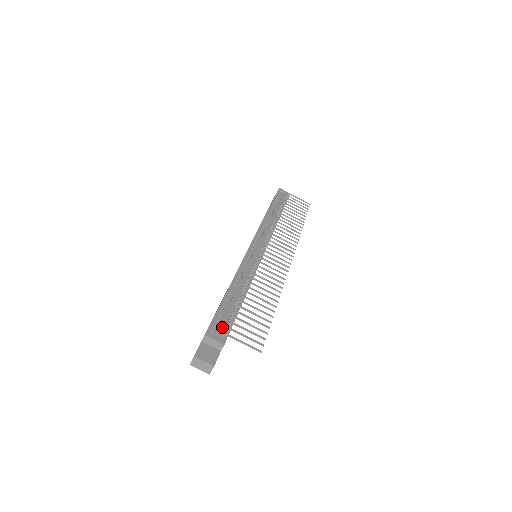
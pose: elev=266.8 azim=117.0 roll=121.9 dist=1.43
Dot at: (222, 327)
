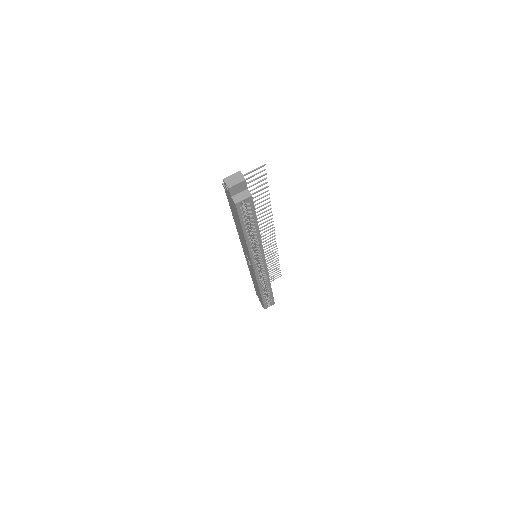
Dot at: occluded
